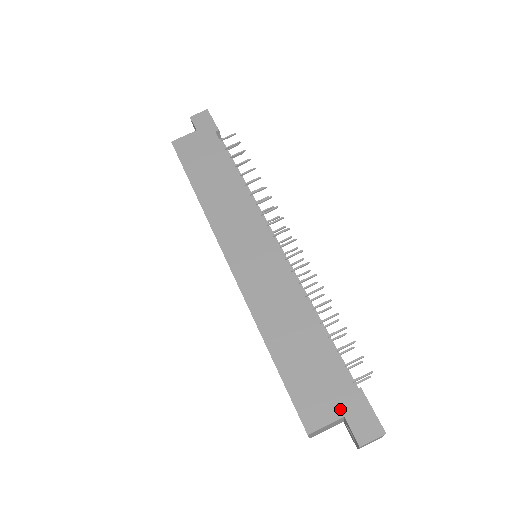
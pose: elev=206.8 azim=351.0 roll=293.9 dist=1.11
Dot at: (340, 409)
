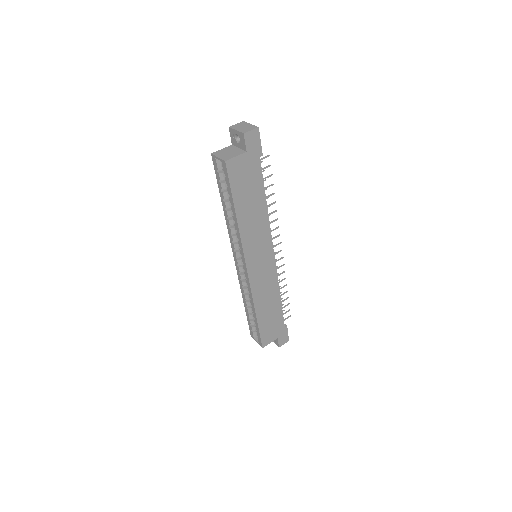
Dot at: (277, 336)
